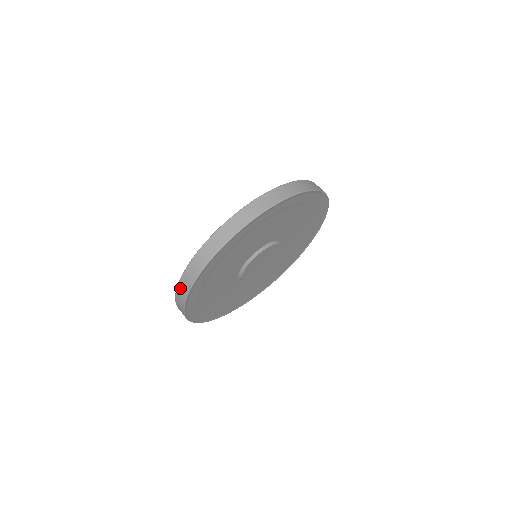
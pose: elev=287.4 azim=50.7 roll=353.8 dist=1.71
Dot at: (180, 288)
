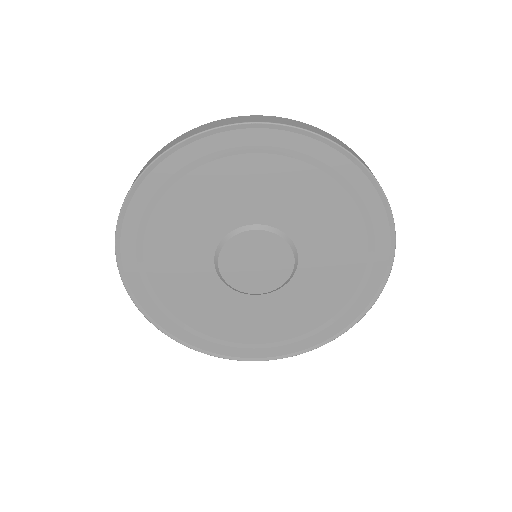
Dot at: occluded
